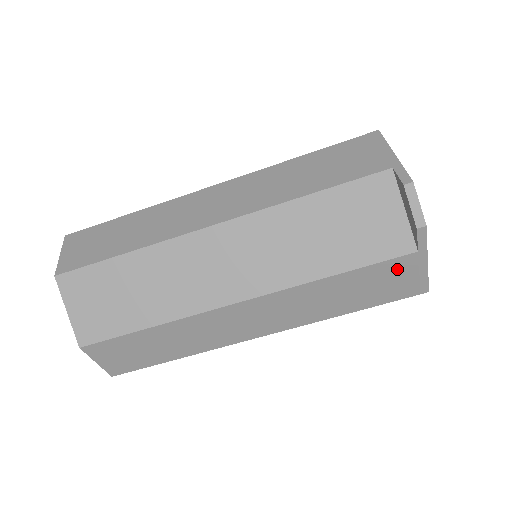
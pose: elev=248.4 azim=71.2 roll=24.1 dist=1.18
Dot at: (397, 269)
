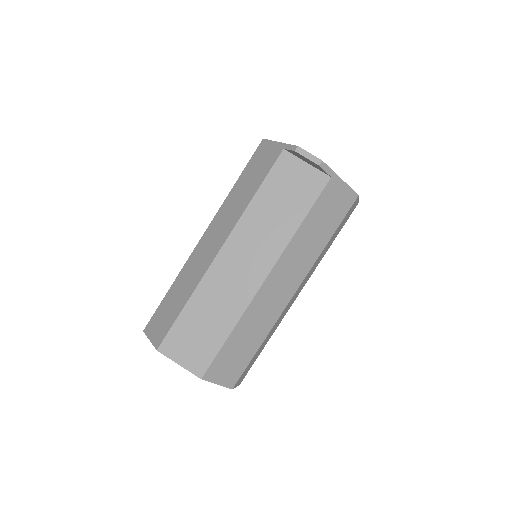
Dot at: (330, 195)
